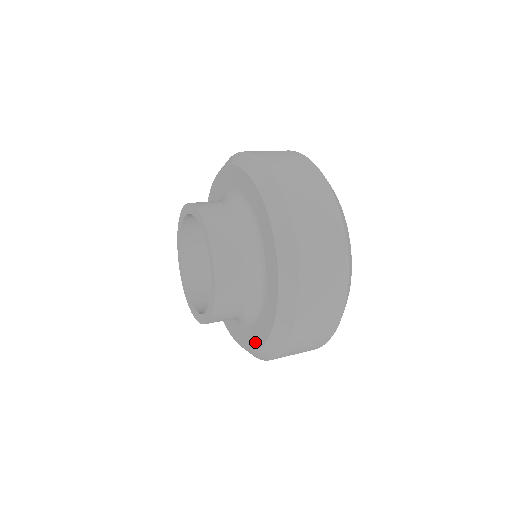
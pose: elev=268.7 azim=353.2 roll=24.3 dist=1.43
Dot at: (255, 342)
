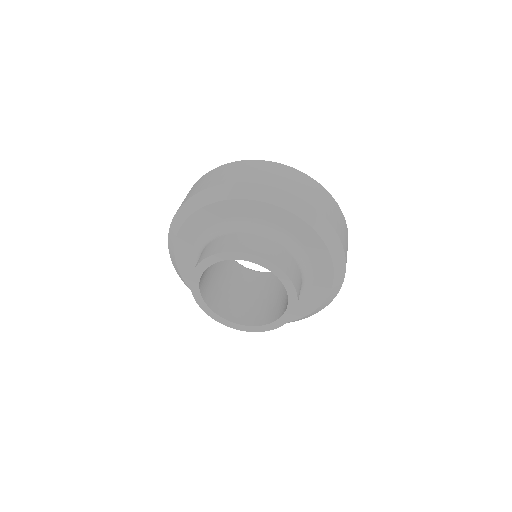
Dot at: occluded
